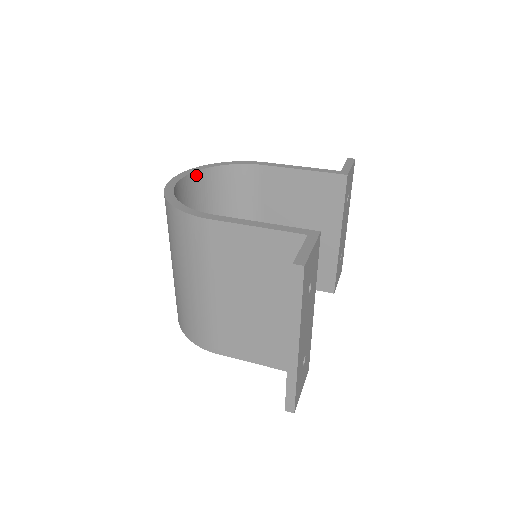
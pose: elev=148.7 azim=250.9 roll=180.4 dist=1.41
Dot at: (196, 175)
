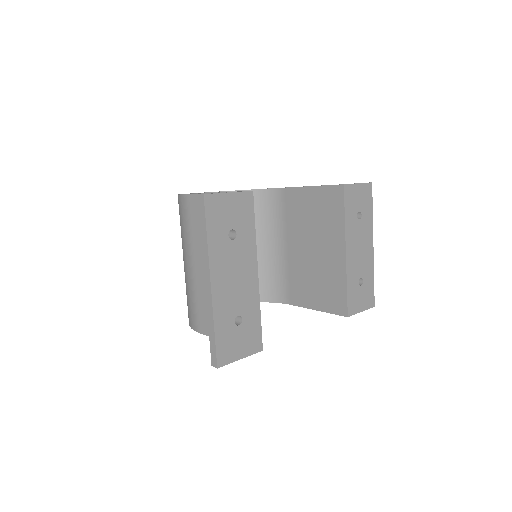
Dot at: occluded
